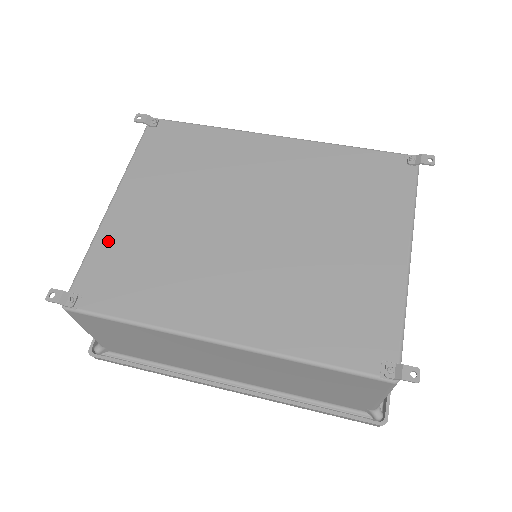
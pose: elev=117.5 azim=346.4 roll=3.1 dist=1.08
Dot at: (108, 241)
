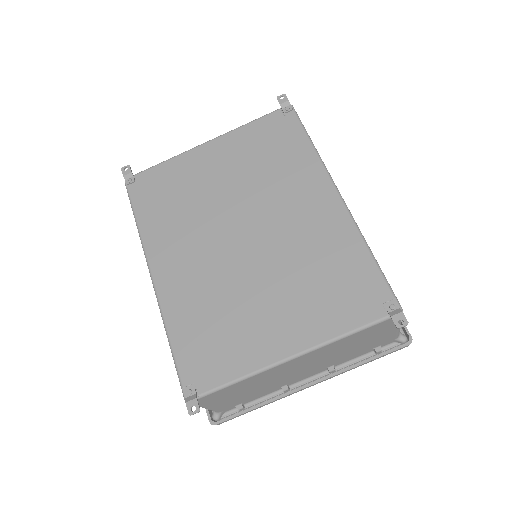
Dot at: (178, 165)
